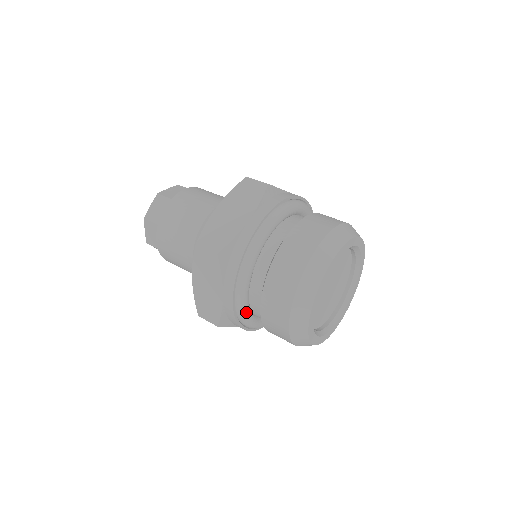
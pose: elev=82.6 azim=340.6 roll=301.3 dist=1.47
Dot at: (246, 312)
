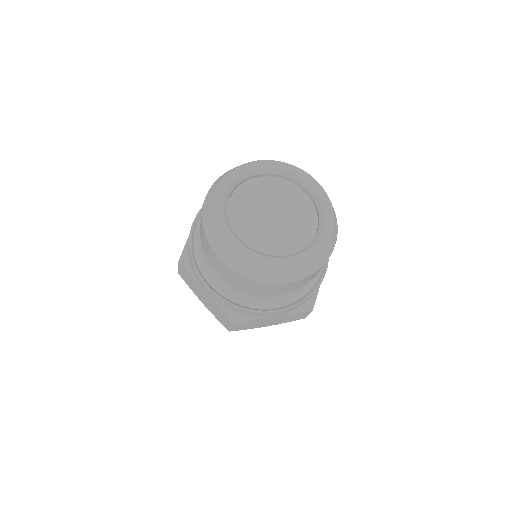
Dot at: (199, 236)
